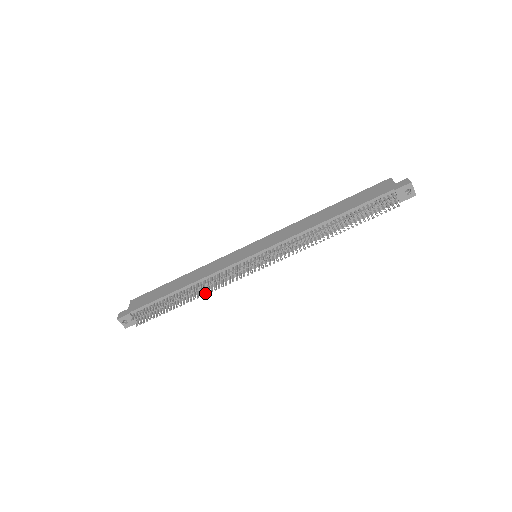
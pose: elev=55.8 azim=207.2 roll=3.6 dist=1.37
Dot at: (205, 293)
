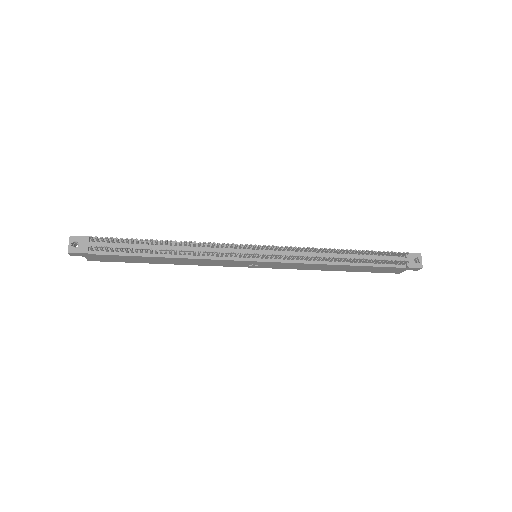
Dot at: occluded
